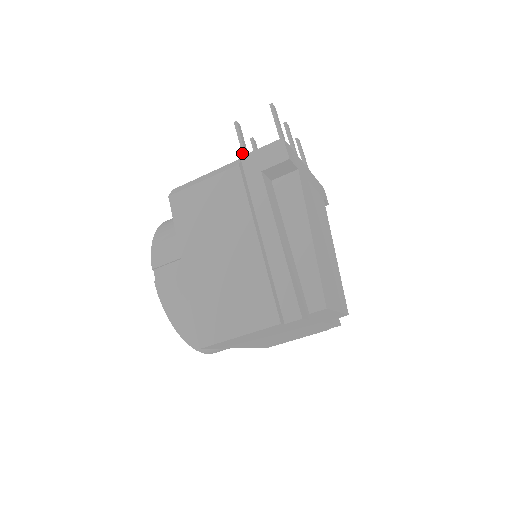
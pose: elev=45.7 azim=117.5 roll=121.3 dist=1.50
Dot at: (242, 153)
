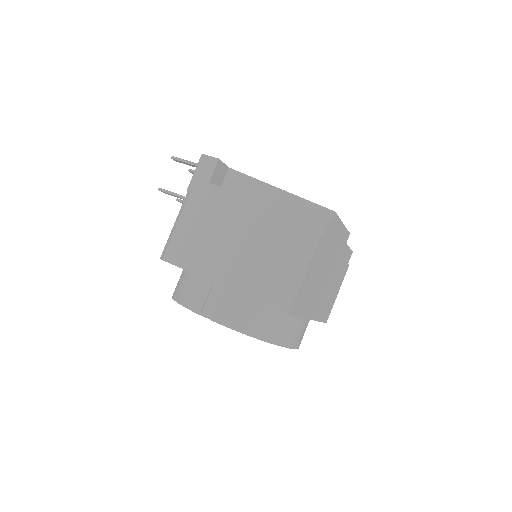
Dot at: occluded
